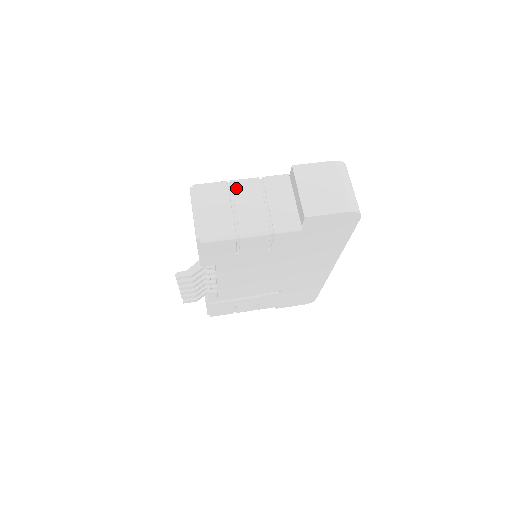
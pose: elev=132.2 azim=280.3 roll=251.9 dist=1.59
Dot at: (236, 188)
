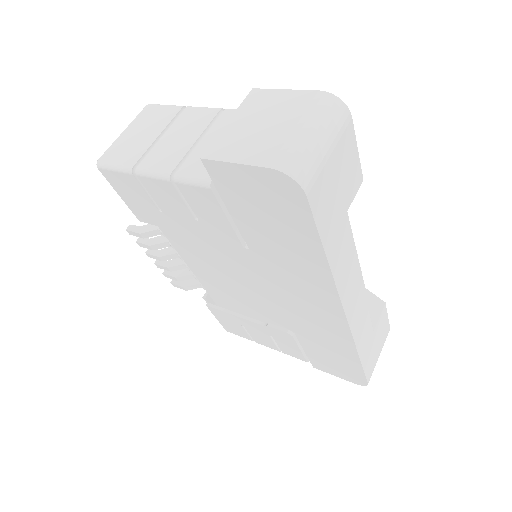
Dot at: (185, 115)
